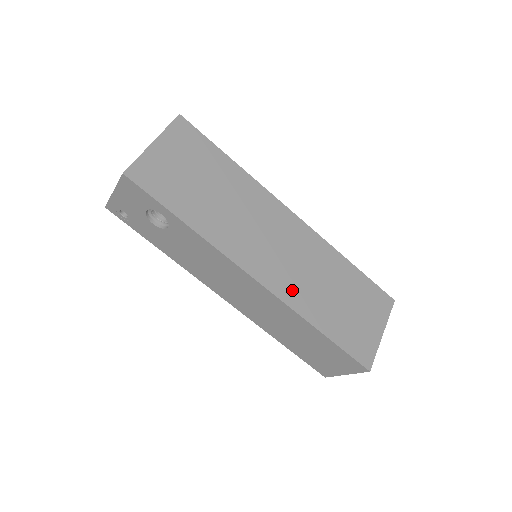
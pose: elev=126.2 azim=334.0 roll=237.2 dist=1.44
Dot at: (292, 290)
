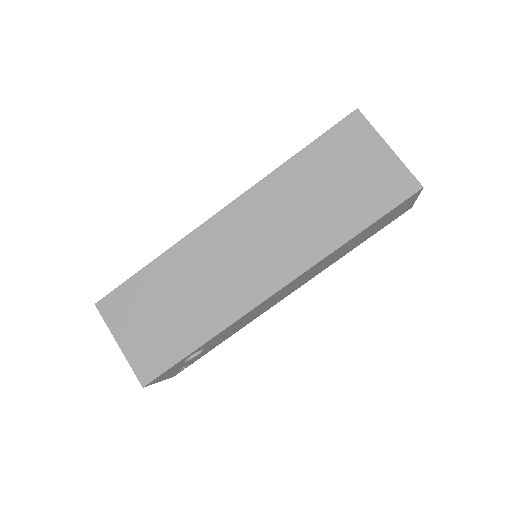
Dot at: (301, 252)
